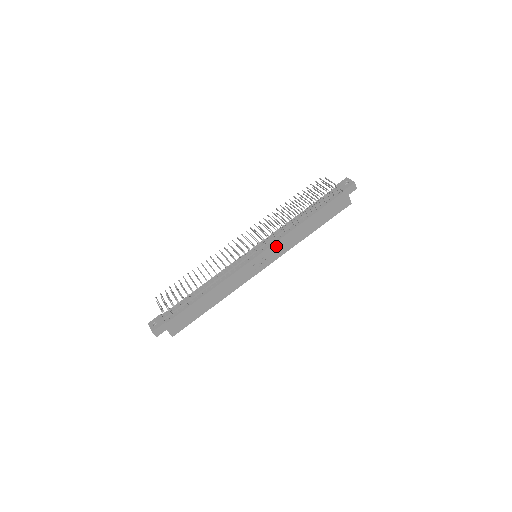
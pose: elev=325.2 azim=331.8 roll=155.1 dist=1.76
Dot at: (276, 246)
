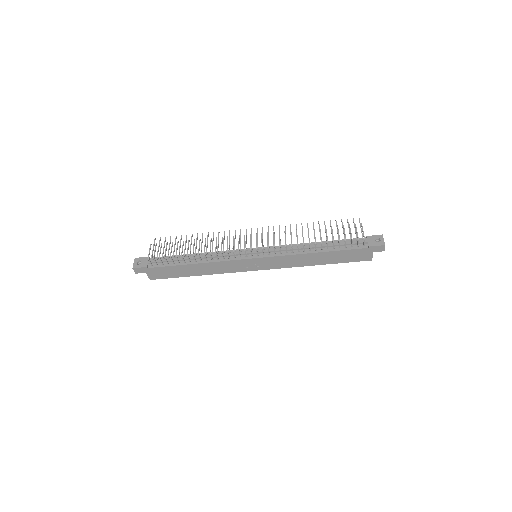
Dot at: (277, 259)
